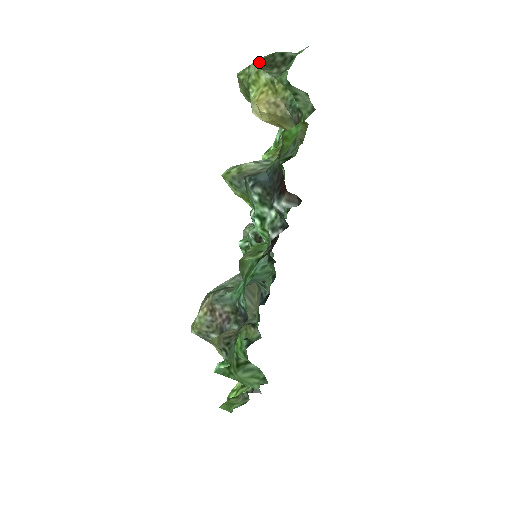
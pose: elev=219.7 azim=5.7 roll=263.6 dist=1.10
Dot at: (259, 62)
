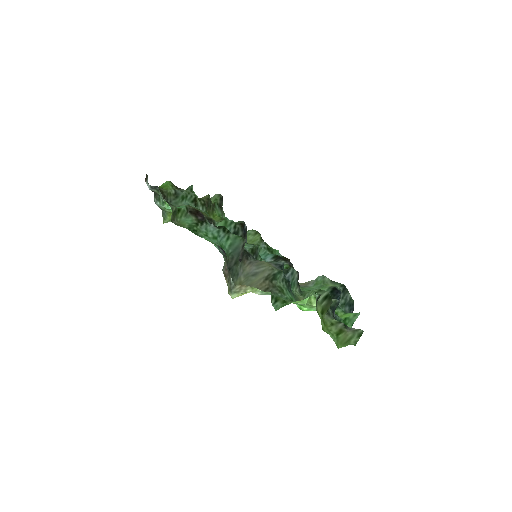
Dot at: occluded
